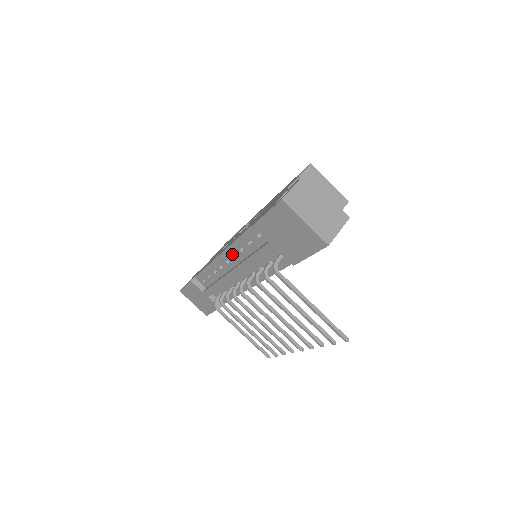
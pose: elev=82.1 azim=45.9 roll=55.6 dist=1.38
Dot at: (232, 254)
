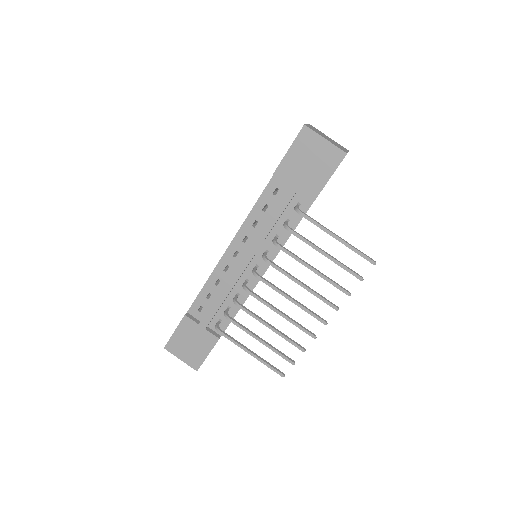
Dot at: (242, 238)
